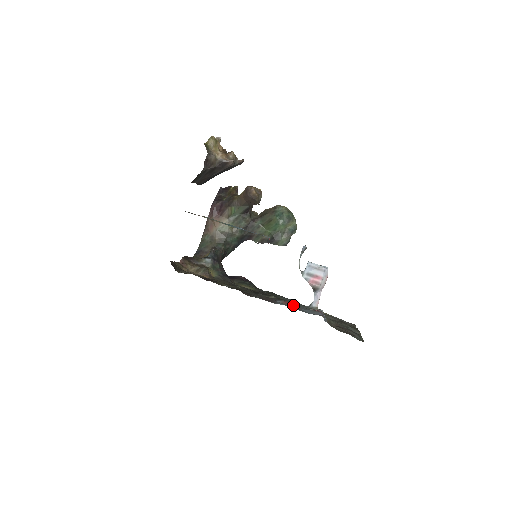
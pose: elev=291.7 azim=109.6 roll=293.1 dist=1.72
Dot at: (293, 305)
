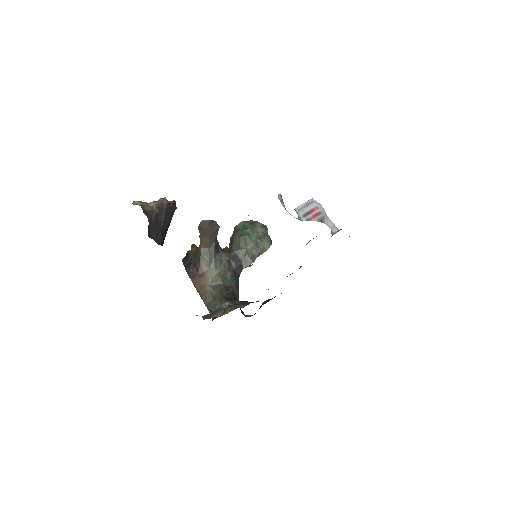
Dot at: occluded
